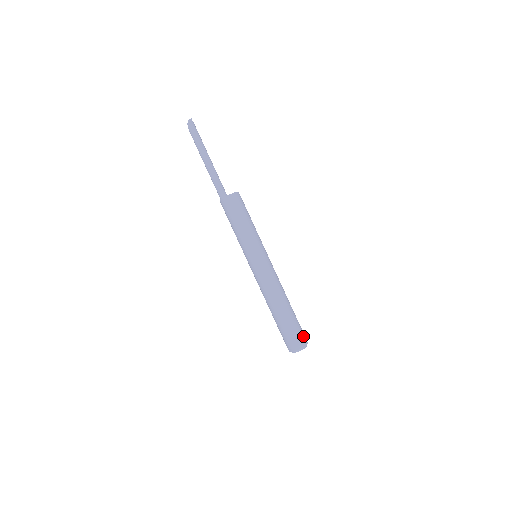
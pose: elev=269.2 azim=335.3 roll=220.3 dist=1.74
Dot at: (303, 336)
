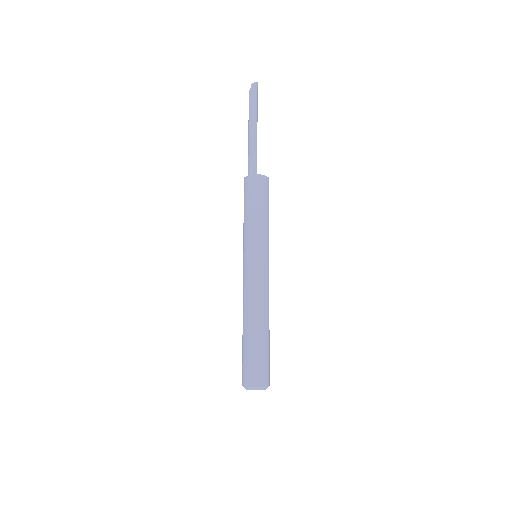
Dot at: (269, 373)
